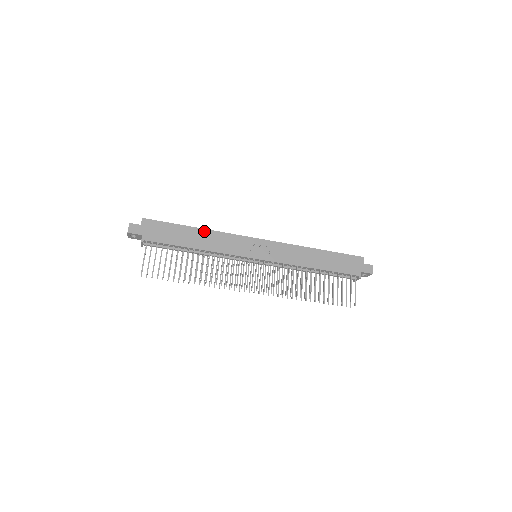
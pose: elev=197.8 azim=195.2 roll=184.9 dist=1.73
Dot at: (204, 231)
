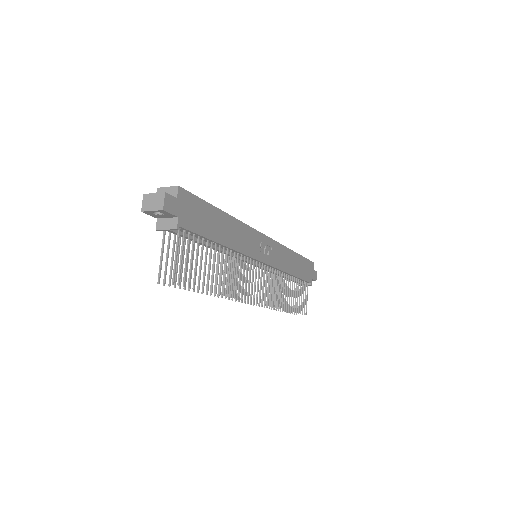
Dot at: (231, 219)
